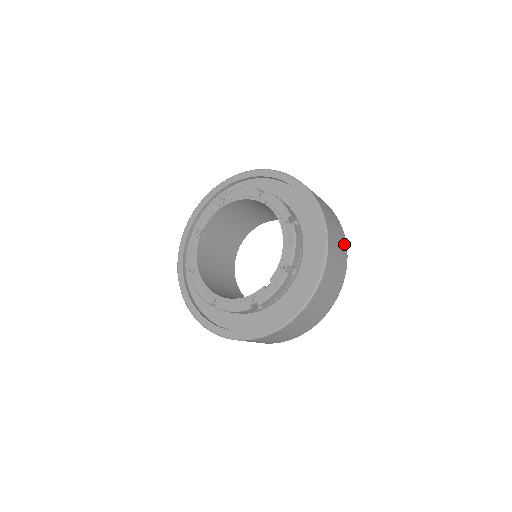
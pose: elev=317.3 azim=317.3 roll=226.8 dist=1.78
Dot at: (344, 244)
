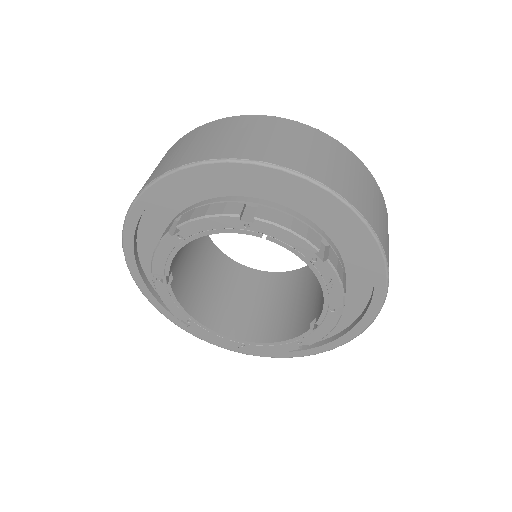
Dot at: (381, 199)
